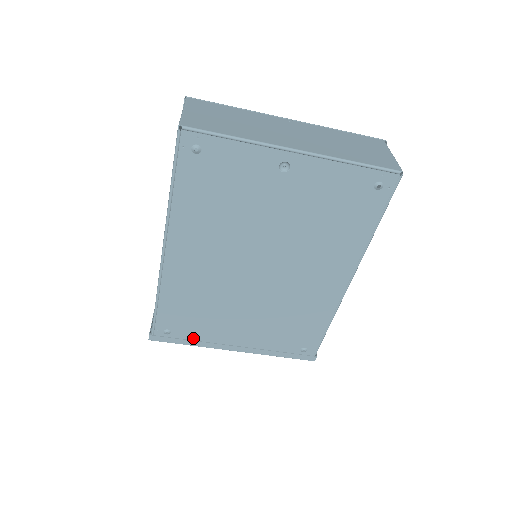
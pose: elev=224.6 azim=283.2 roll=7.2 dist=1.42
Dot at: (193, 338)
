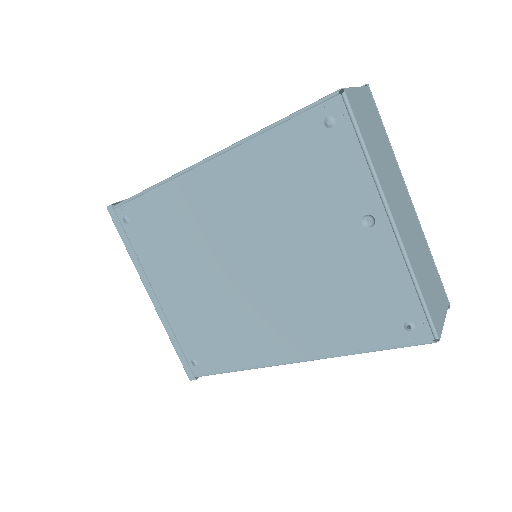
Dot at: (136, 248)
